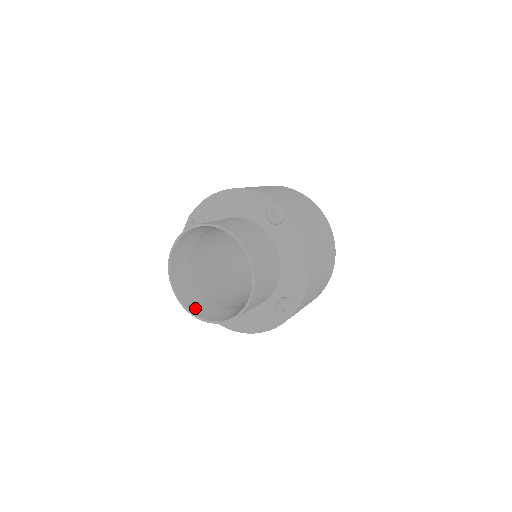
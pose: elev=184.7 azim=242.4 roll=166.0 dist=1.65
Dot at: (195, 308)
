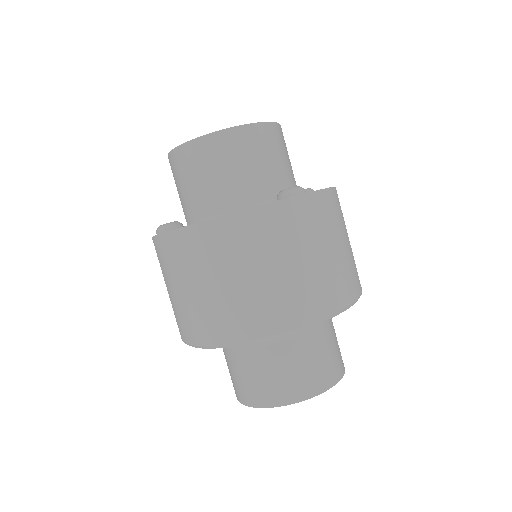
Dot at: occluded
